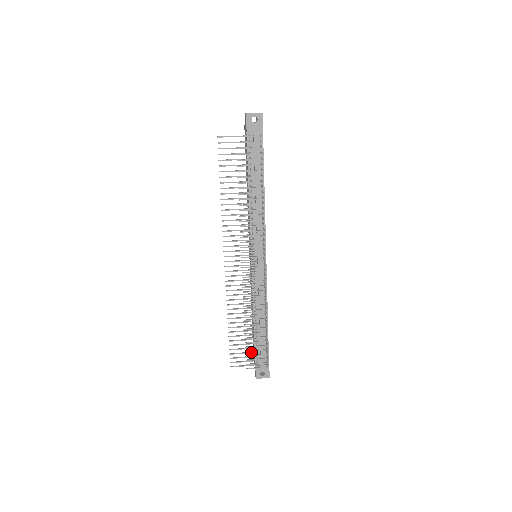
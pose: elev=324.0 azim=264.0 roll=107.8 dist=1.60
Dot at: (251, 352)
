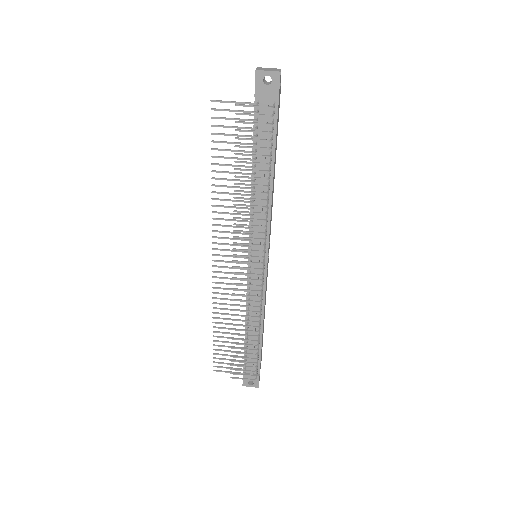
Dot at: (238, 360)
